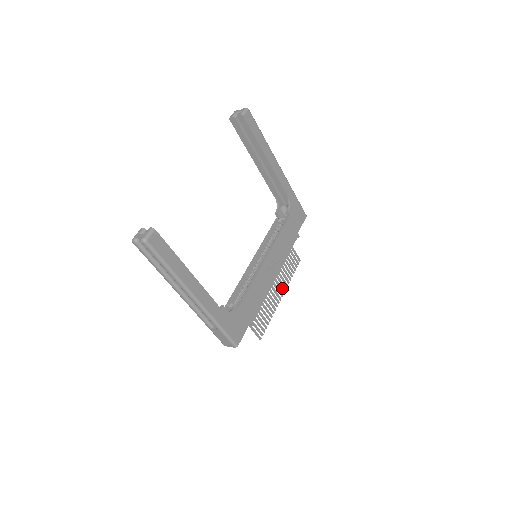
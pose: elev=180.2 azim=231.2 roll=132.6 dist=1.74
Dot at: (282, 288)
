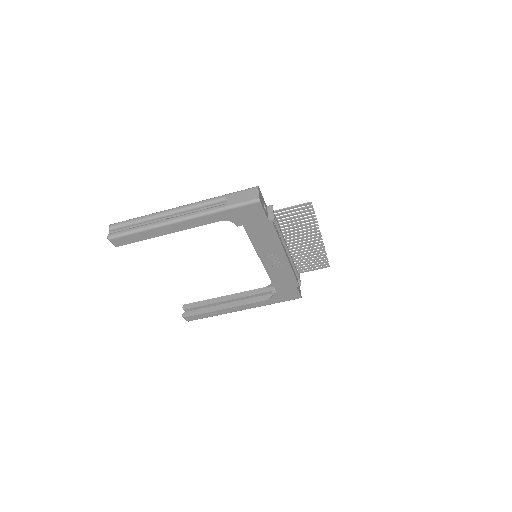
Dot at: (313, 234)
